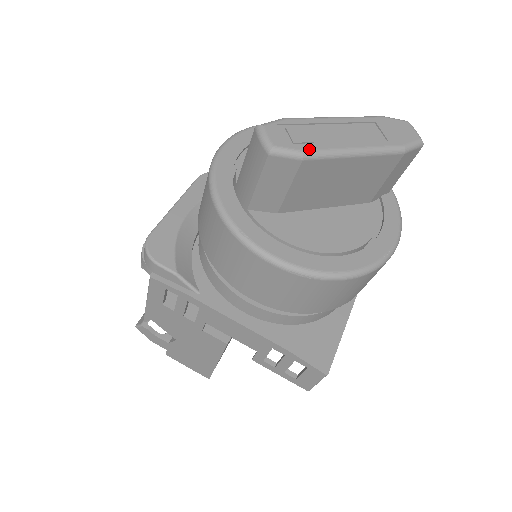
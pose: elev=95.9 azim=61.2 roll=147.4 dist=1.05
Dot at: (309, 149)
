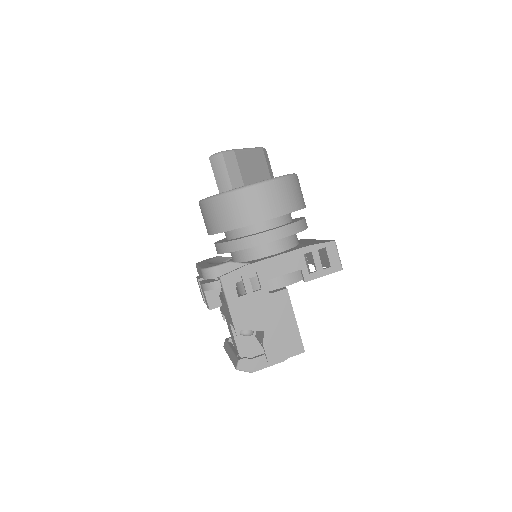
Dot at: (233, 149)
